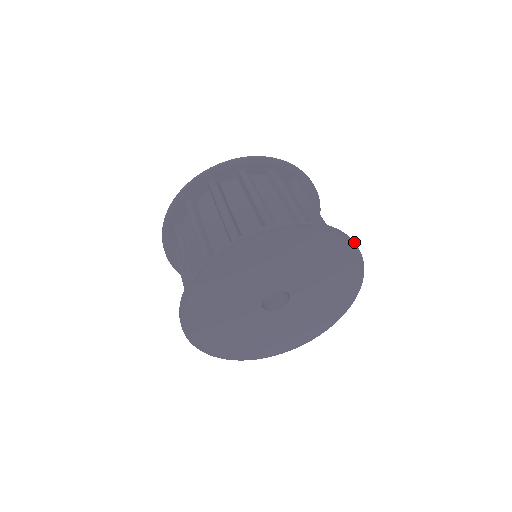
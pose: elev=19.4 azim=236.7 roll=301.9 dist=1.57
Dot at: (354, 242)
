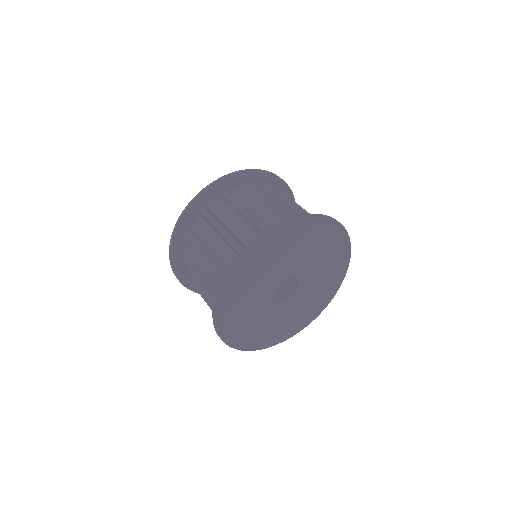
Dot at: (349, 258)
